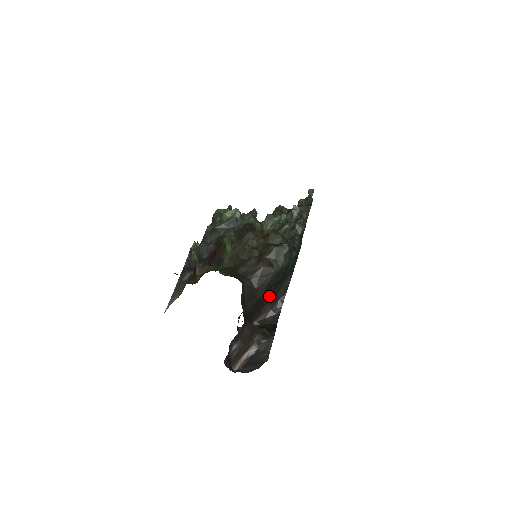
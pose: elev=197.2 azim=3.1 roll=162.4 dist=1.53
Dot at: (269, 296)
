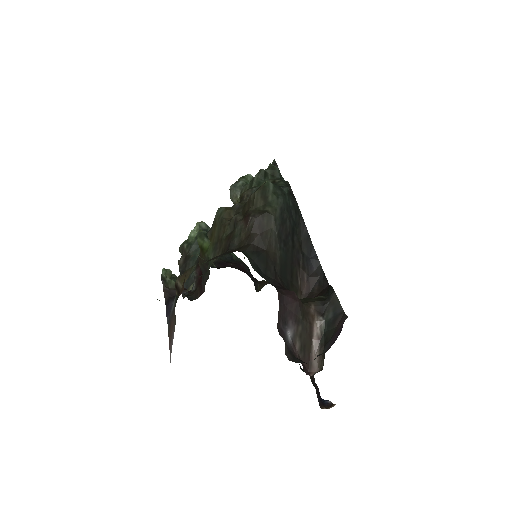
Dot at: (293, 258)
